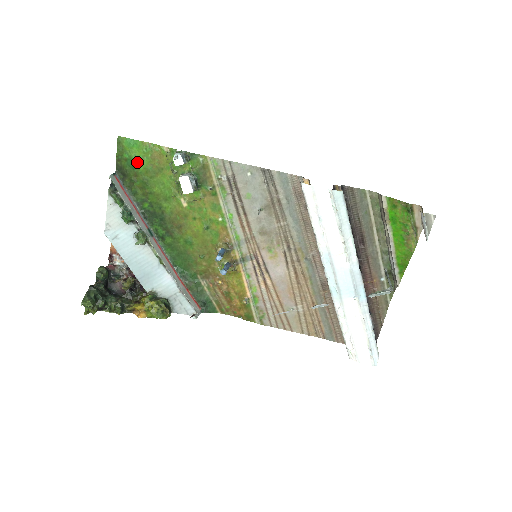
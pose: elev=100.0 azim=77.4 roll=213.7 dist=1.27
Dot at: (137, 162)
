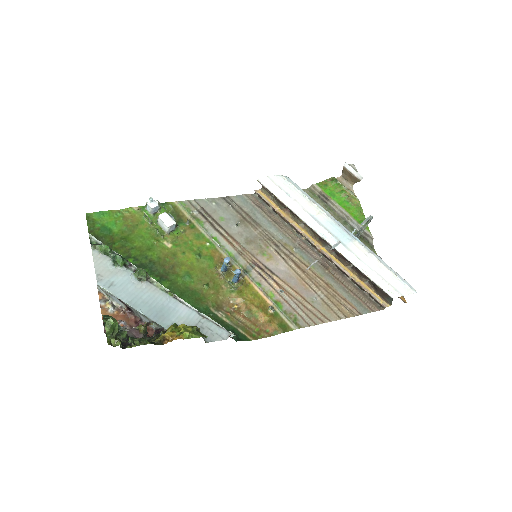
Dot at: (111, 227)
